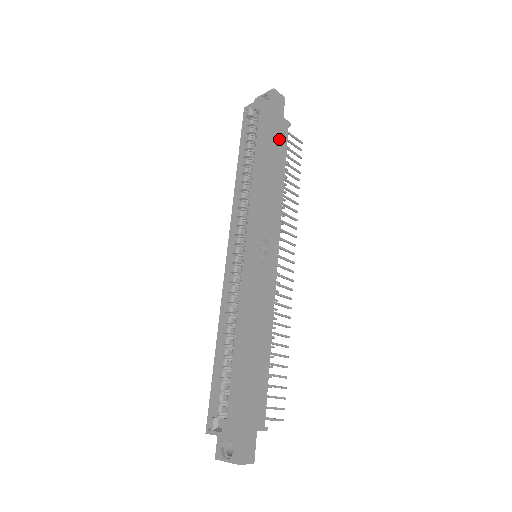
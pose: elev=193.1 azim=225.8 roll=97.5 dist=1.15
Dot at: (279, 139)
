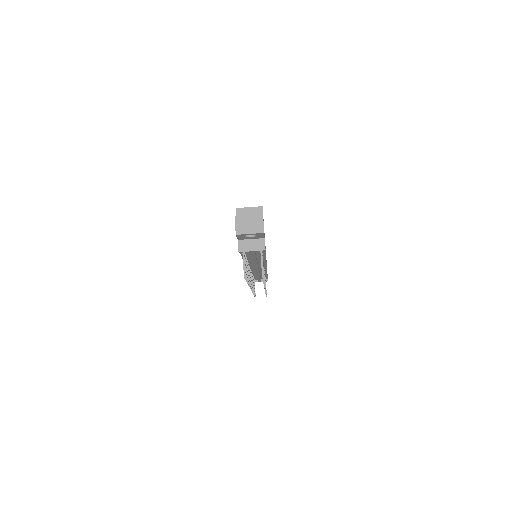
Dot at: occluded
